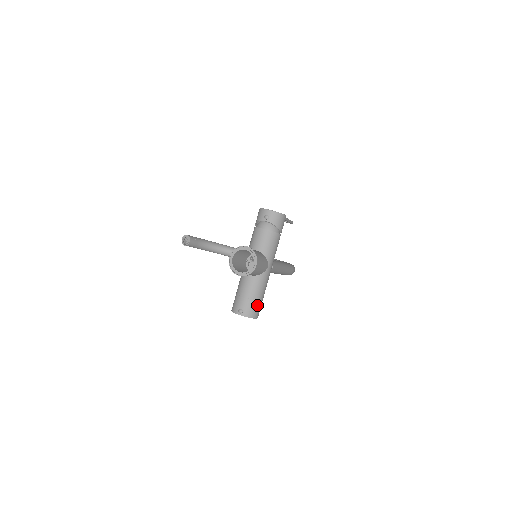
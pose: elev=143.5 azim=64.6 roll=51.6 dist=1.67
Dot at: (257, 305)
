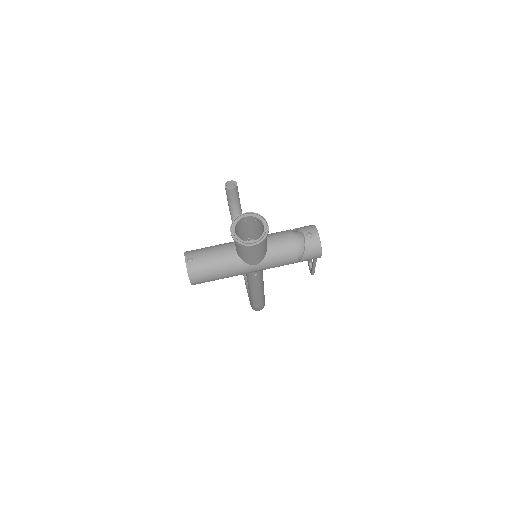
Dot at: (207, 275)
